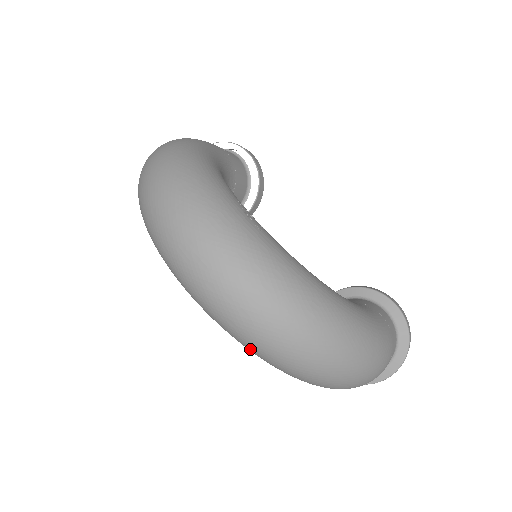
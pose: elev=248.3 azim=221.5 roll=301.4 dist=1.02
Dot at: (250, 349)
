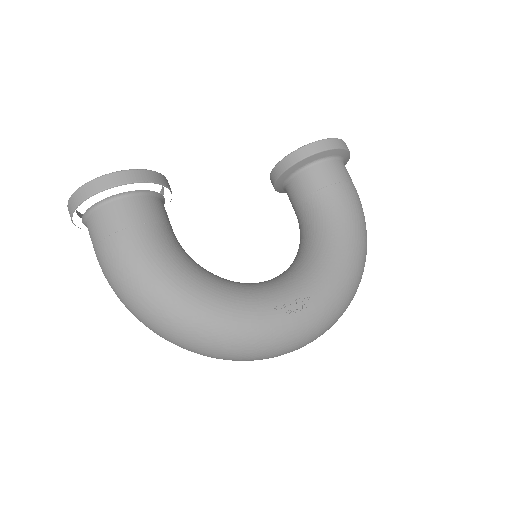
Dot at: occluded
